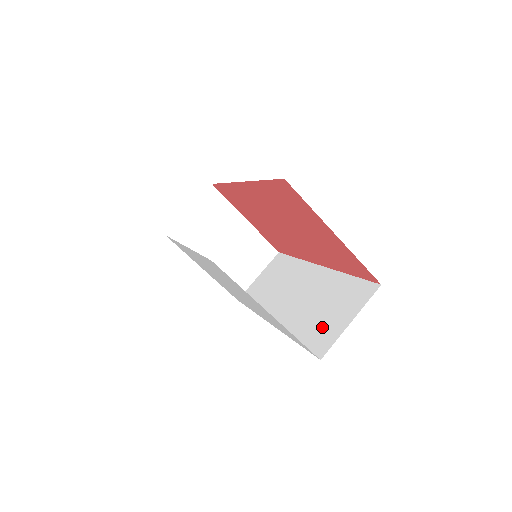
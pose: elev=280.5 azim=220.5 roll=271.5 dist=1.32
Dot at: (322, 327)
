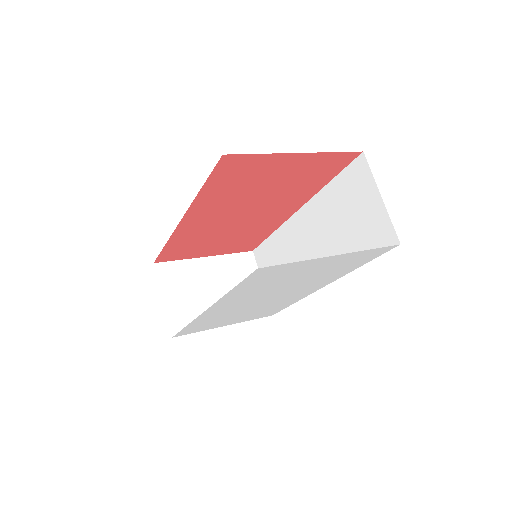
Dot at: (366, 230)
